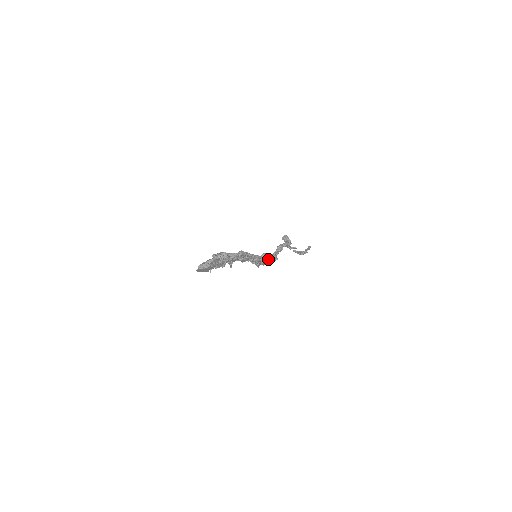
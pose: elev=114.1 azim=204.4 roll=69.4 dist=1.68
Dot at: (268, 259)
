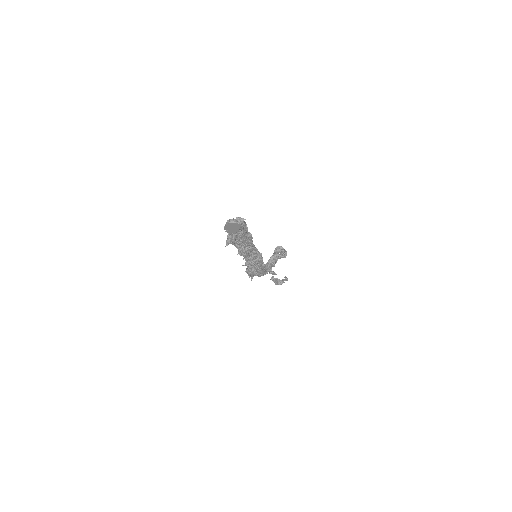
Dot at: (262, 268)
